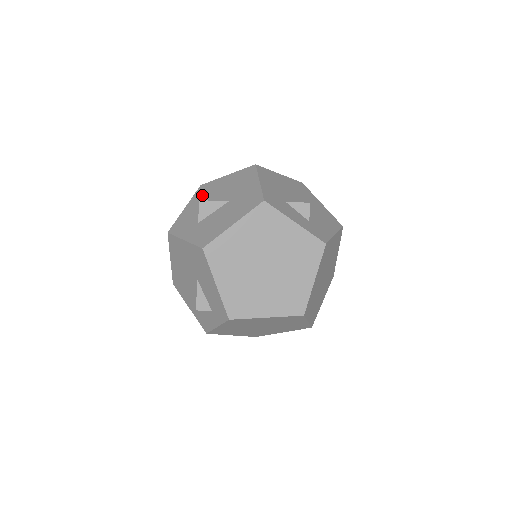
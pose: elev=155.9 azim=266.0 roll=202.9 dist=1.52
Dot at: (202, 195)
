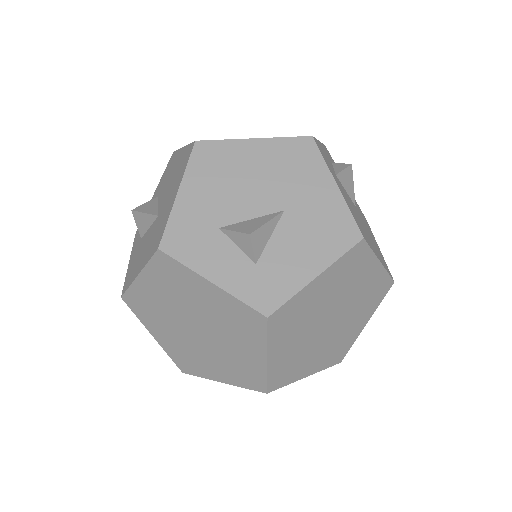
Dot at: (163, 178)
